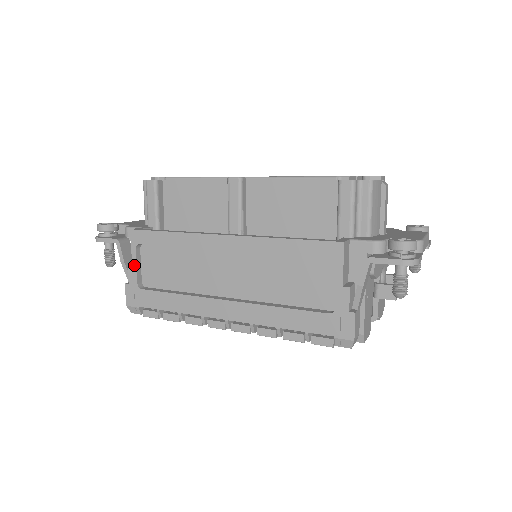
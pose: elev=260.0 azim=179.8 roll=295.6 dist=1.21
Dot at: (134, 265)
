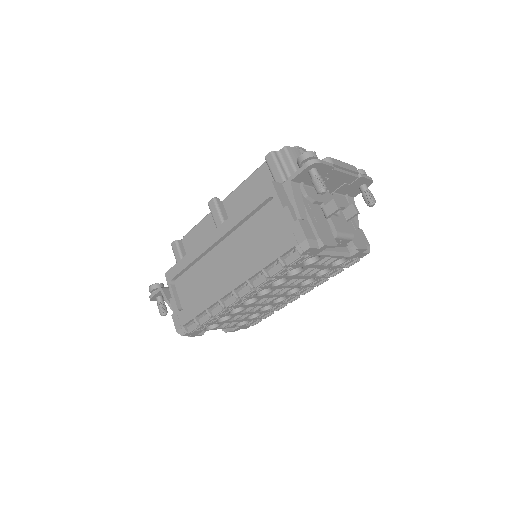
Dot at: (173, 297)
